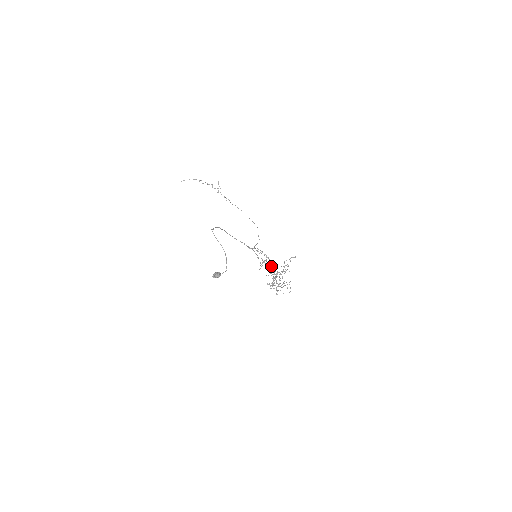
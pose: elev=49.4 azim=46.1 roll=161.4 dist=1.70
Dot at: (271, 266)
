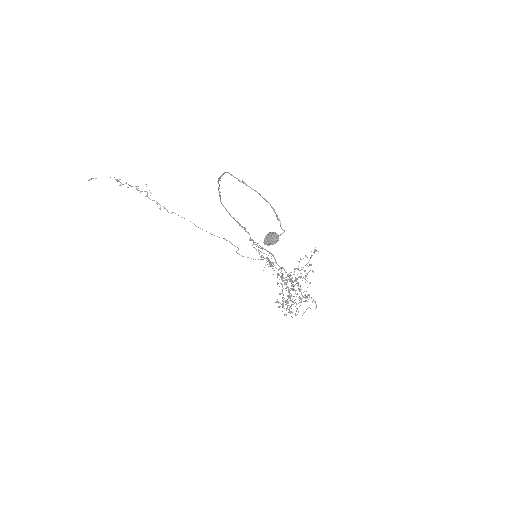
Dot at: occluded
